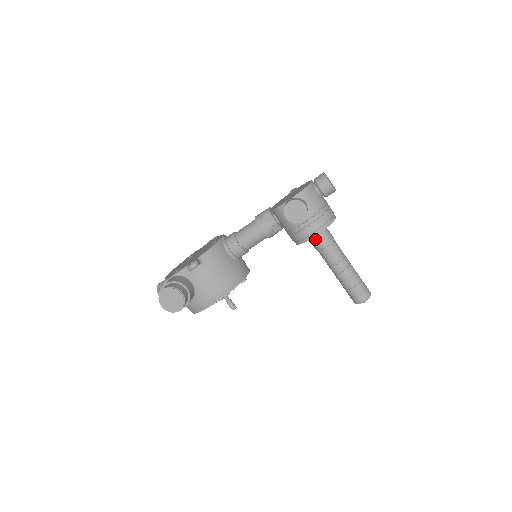
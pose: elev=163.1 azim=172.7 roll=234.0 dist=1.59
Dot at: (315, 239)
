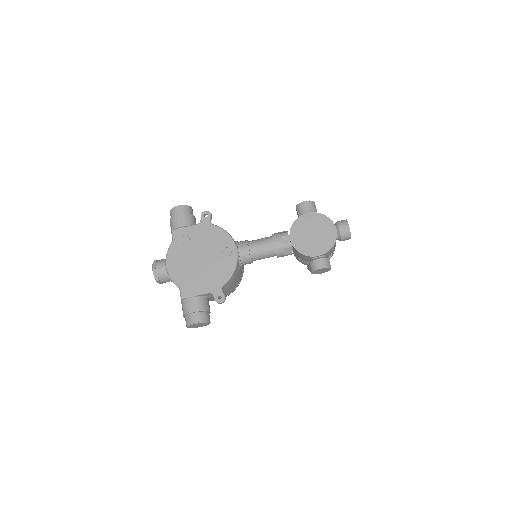
Dot at: occluded
